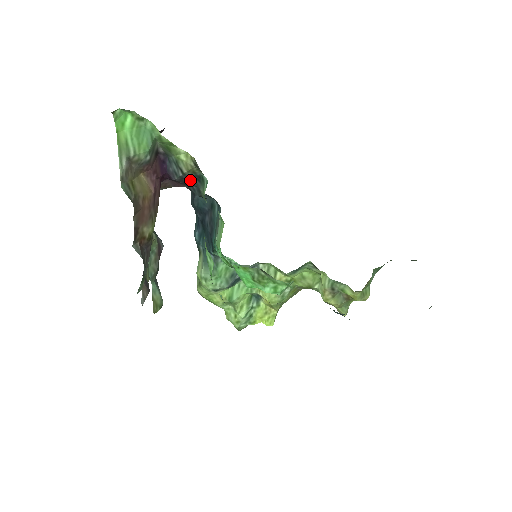
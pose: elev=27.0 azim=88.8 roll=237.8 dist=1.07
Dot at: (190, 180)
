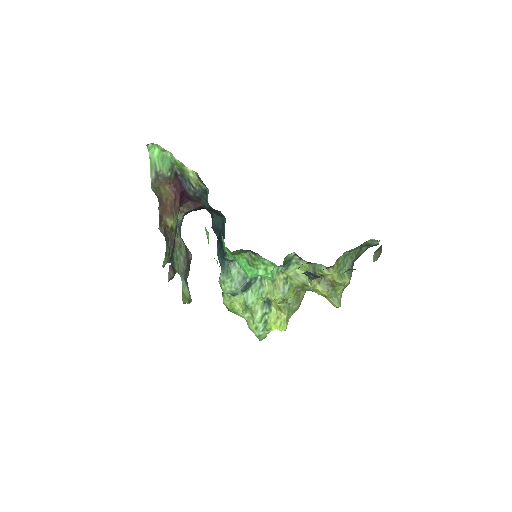
Dot at: (200, 195)
